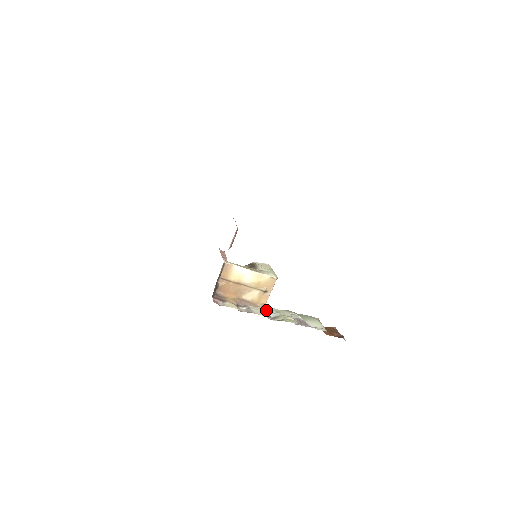
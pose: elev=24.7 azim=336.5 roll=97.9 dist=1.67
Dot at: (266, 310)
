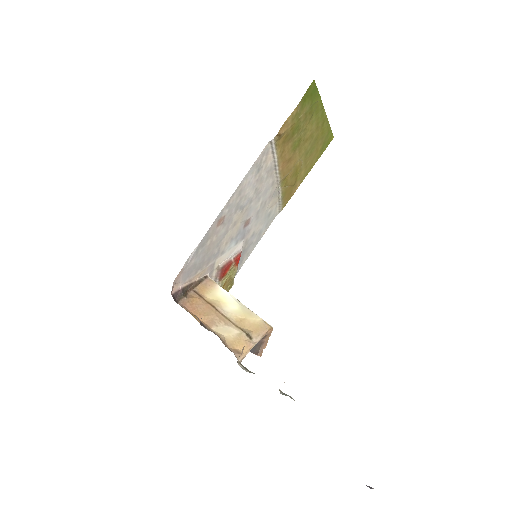
Dot at: (240, 364)
